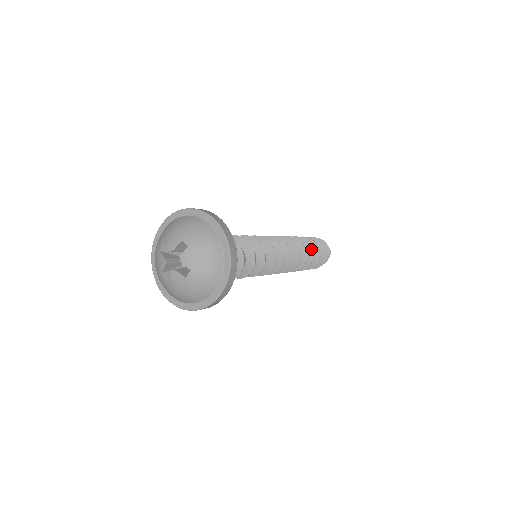
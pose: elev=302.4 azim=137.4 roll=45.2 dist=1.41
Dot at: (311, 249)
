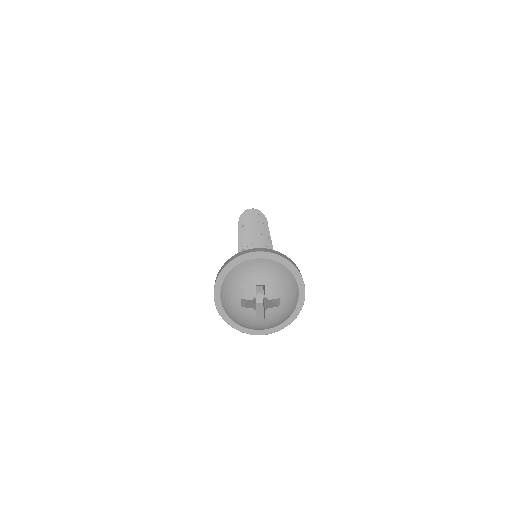
Dot at: (262, 221)
